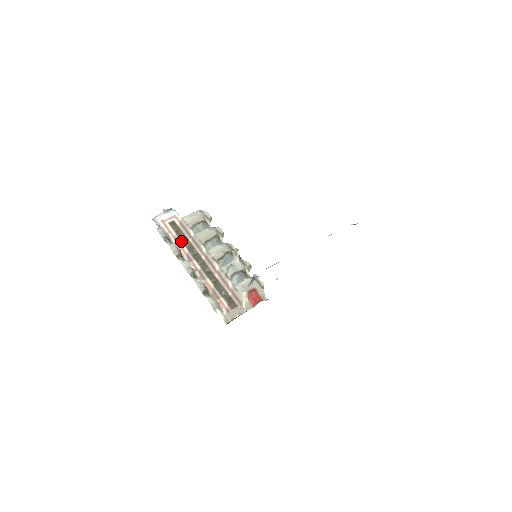
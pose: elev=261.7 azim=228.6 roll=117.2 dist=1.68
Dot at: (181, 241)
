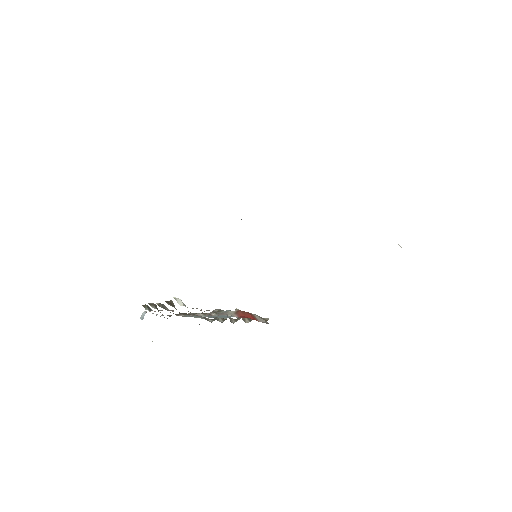
Dot at: occluded
